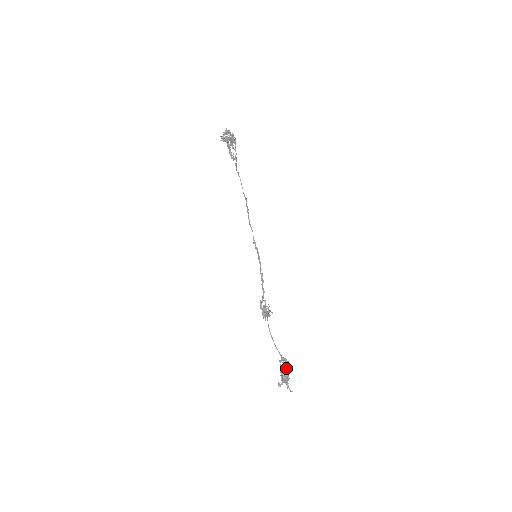
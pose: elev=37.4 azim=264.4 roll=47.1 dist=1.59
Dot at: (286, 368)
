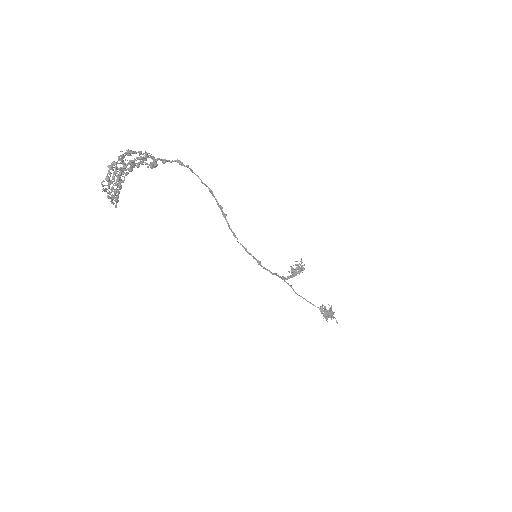
Dot at: occluded
